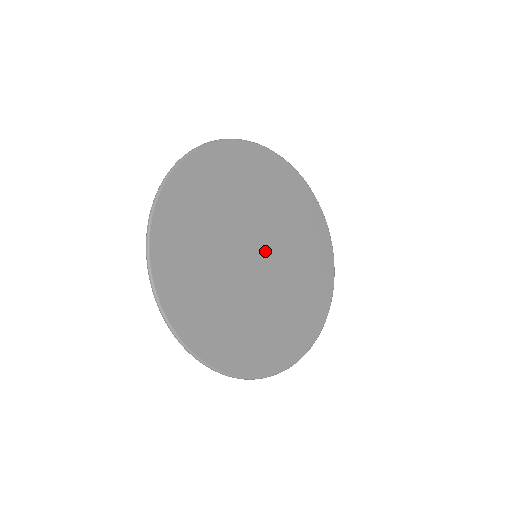
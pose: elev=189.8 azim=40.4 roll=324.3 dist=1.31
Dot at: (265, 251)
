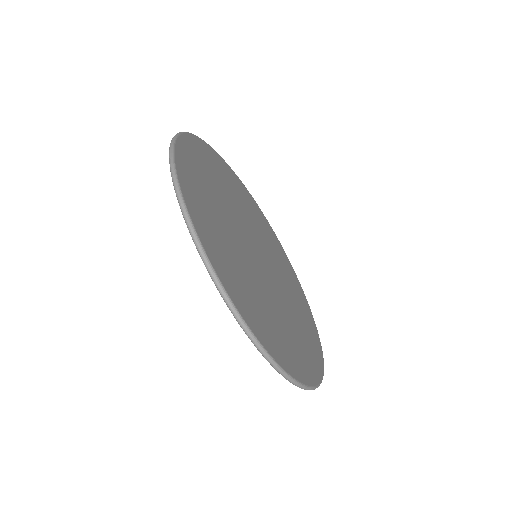
Dot at: (265, 266)
